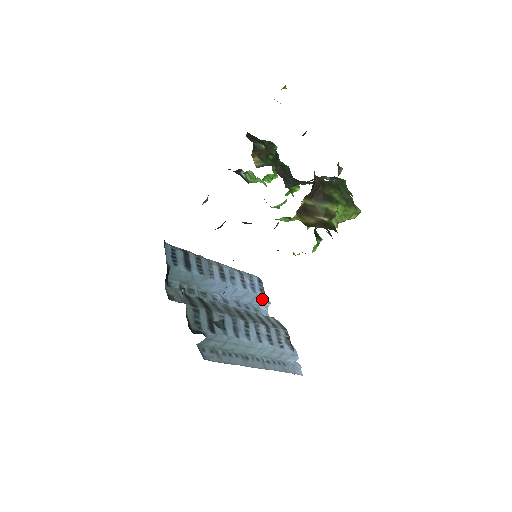
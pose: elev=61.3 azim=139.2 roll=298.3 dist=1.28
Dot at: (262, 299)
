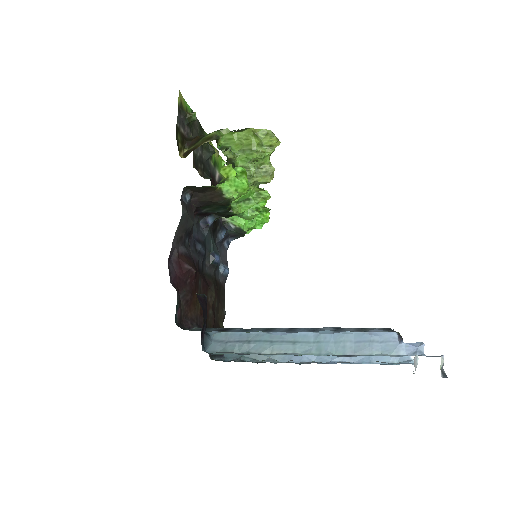
Dot at: occluded
